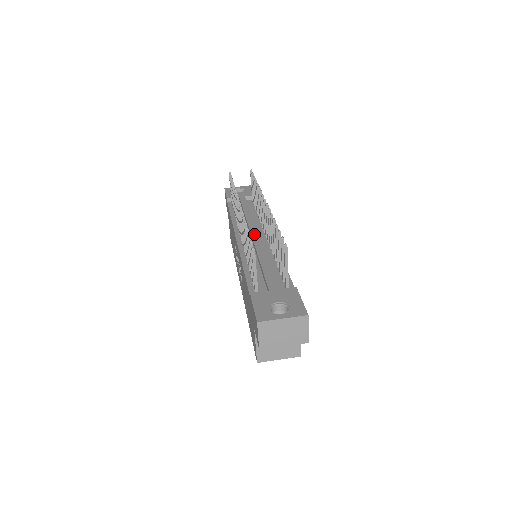
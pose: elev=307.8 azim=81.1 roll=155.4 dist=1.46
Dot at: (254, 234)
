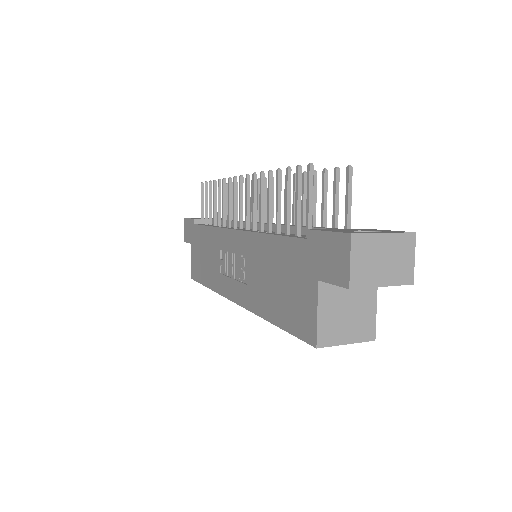
Dot at: (257, 222)
